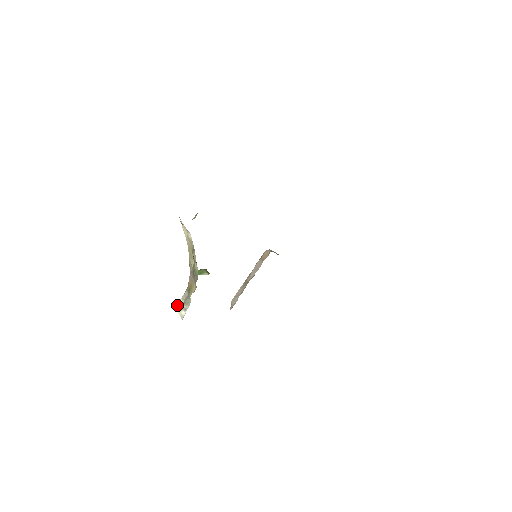
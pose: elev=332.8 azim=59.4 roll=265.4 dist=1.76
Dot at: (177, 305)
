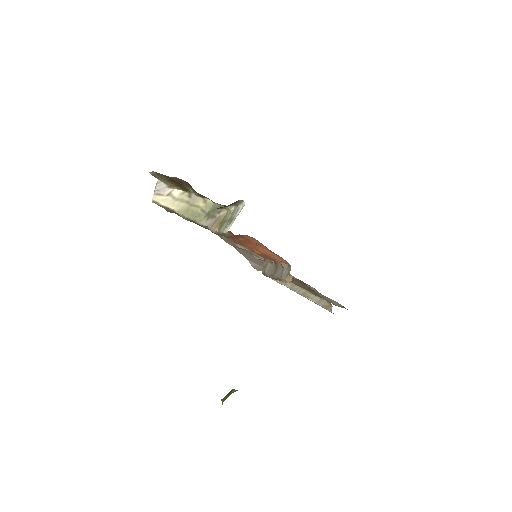
Dot at: (225, 230)
